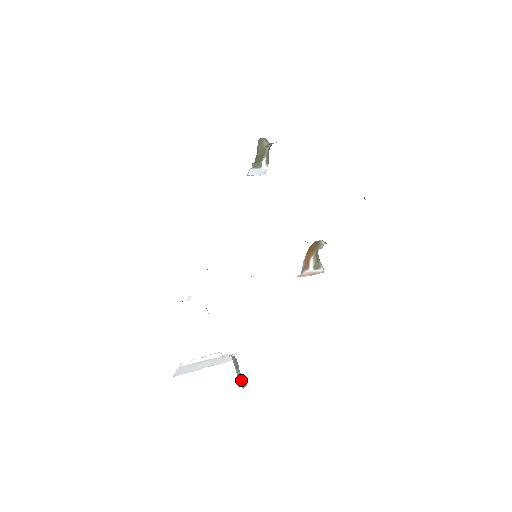
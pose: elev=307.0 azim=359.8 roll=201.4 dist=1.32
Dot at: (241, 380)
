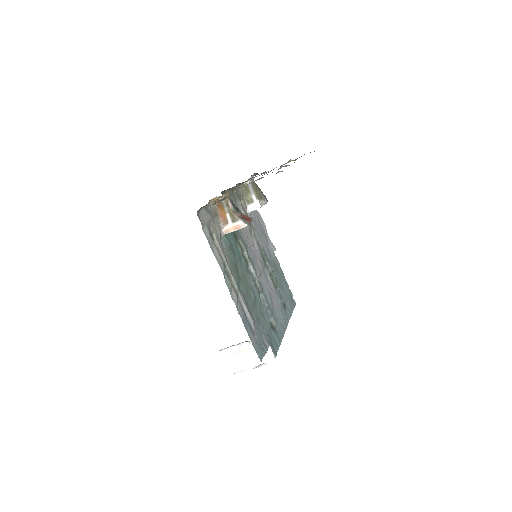
Dot at: occluded
